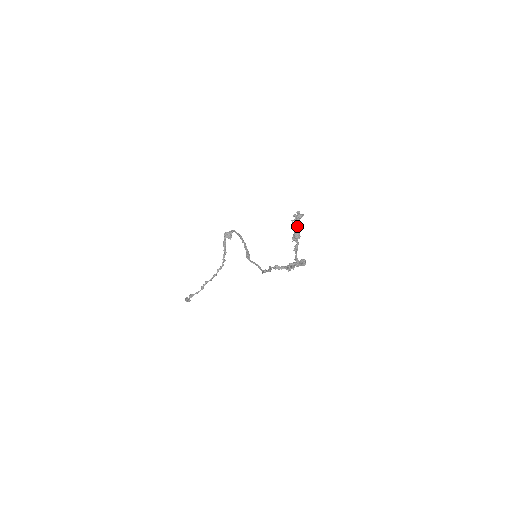
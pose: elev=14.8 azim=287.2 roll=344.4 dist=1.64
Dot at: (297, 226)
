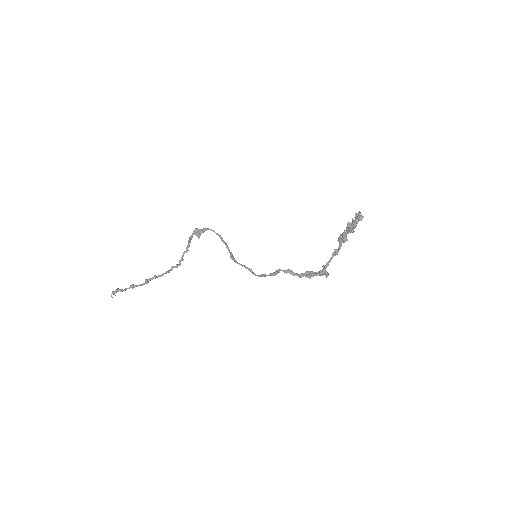
Dot at: (354, 226)
